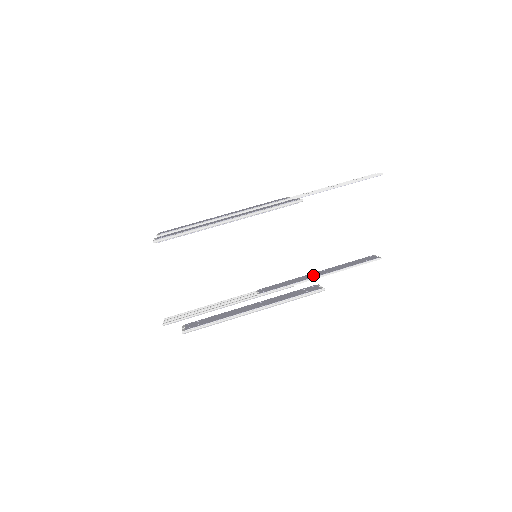
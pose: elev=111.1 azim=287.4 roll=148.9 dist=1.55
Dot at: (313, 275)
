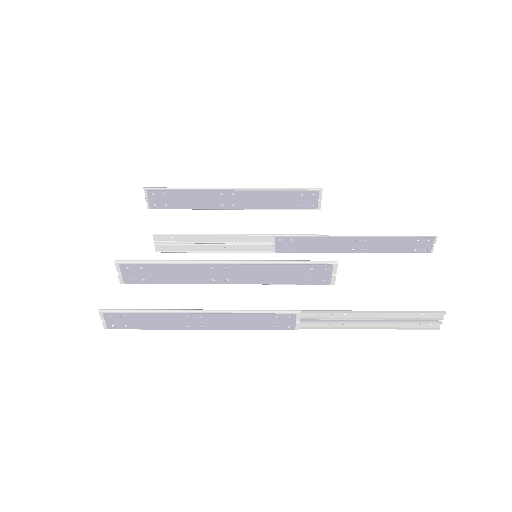
Dot at: (335, 317)
